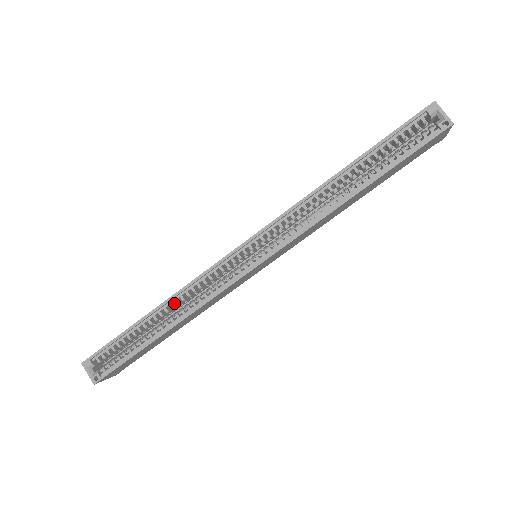
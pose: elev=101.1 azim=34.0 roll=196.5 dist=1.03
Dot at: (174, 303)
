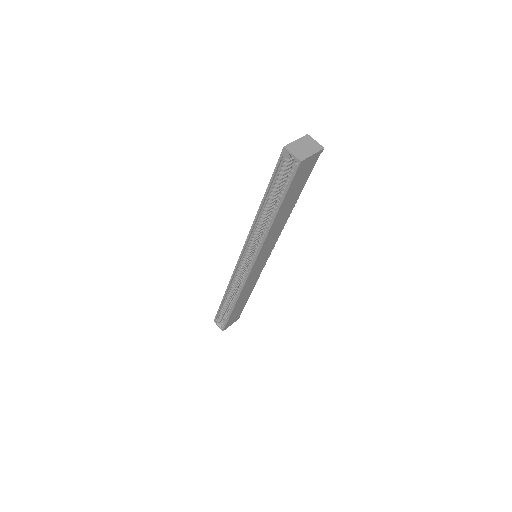
Dot at: occluded
